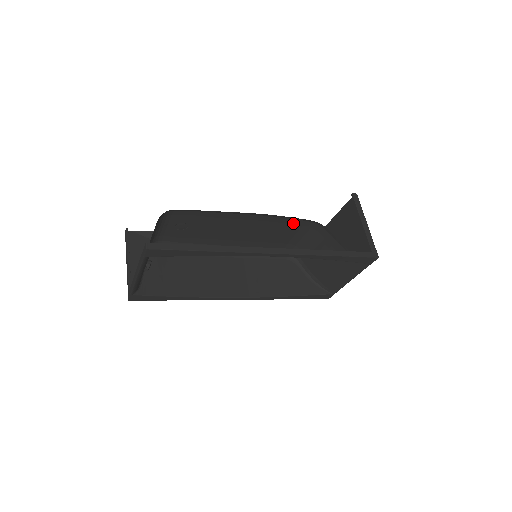
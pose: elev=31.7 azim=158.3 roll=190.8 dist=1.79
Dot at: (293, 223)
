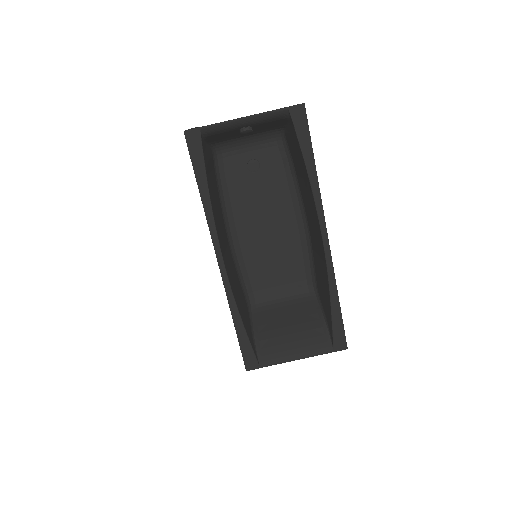
Dot at: (297, 270)
